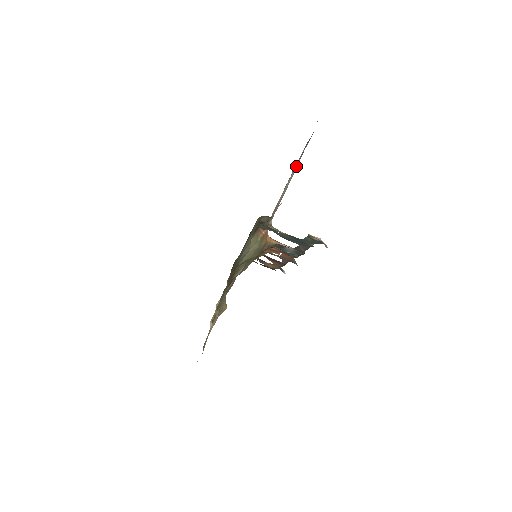
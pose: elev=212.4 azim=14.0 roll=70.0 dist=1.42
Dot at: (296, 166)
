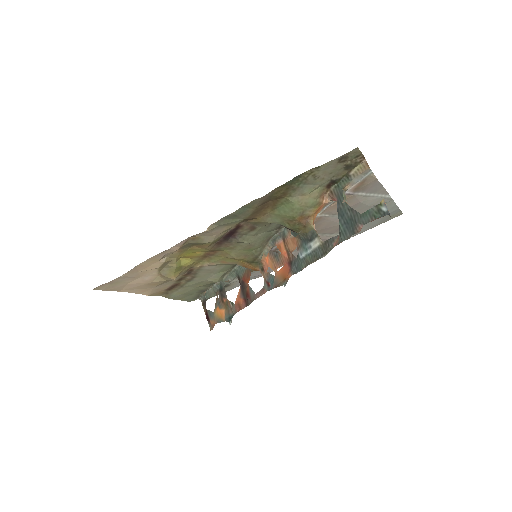
Dot at: (376, 201)
